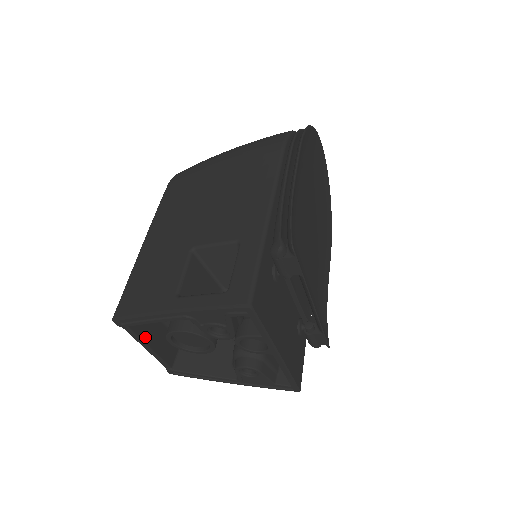
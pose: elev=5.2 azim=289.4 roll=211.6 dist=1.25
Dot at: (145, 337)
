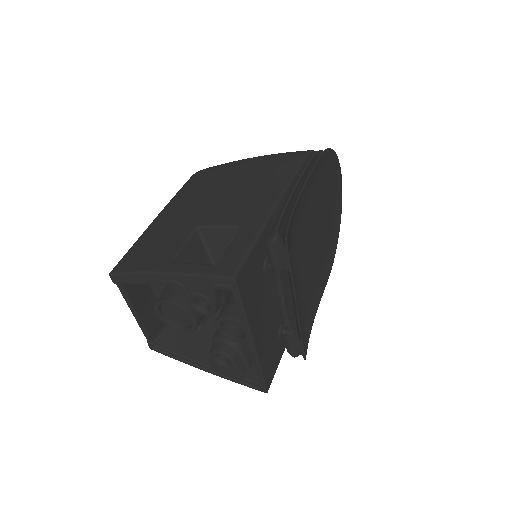
Dot at: (135, 302)
